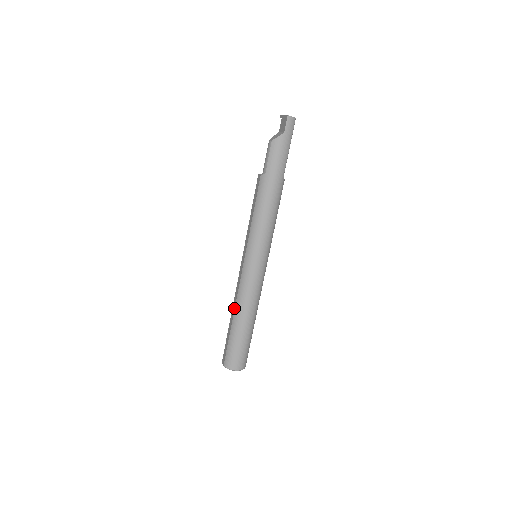
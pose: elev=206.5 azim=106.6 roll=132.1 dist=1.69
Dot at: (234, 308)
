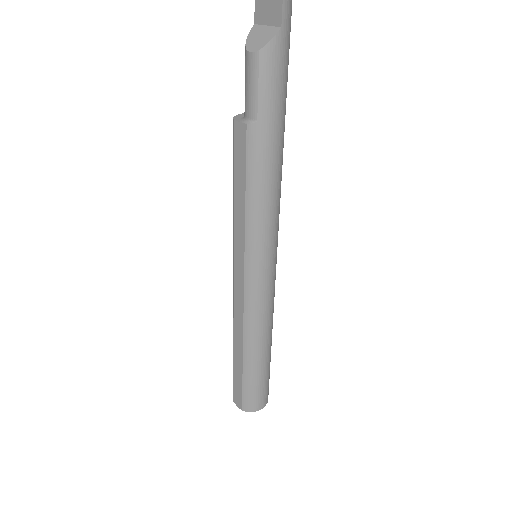
Dot at: (241, 340)
